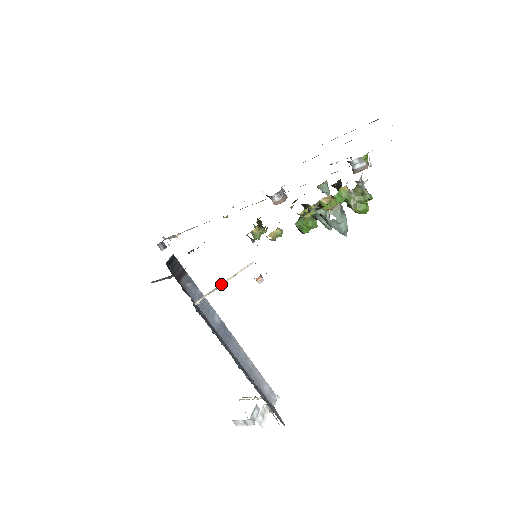
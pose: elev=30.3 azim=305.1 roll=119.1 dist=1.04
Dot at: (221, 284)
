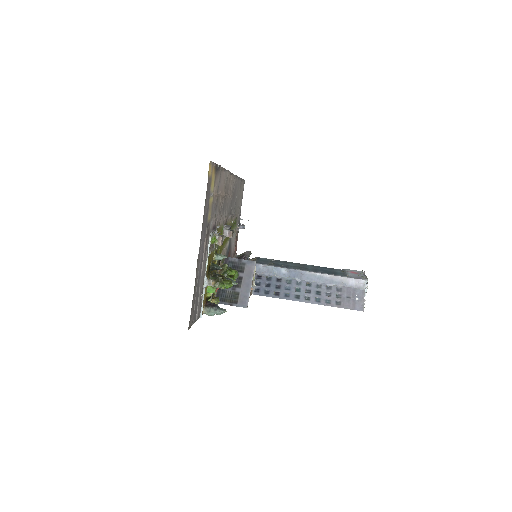
Dot at: (254, 277)
